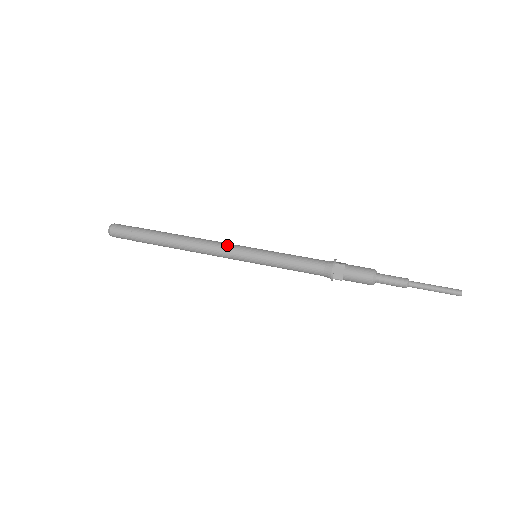
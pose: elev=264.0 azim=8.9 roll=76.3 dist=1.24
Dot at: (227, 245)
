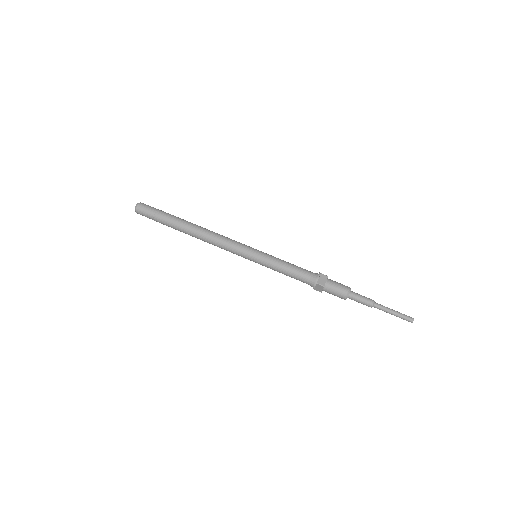
Dot at: (232, 247)
